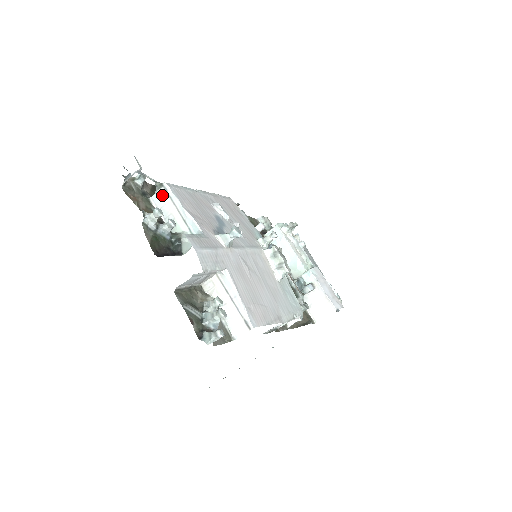
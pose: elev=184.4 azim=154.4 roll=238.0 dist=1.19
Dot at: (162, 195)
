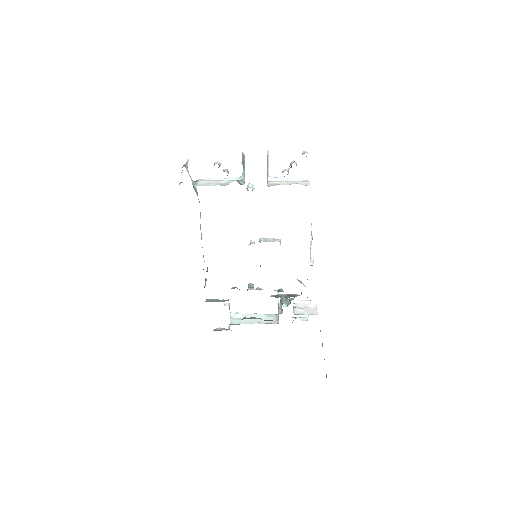
Dot at: (202, 182)
